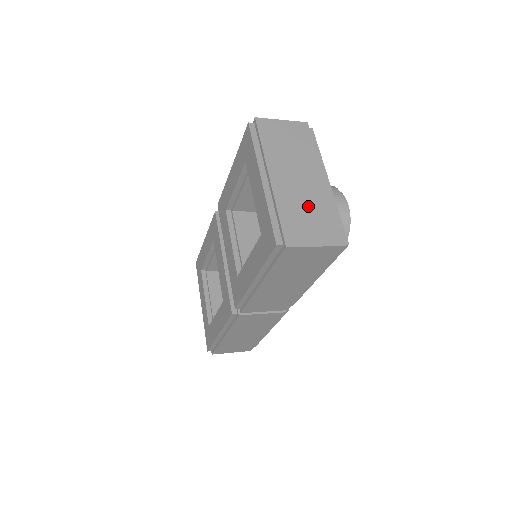
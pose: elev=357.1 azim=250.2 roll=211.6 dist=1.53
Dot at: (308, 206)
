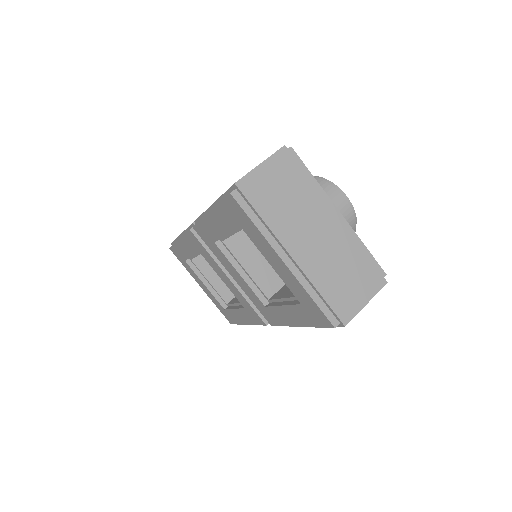
Dot at: (339, 263)
